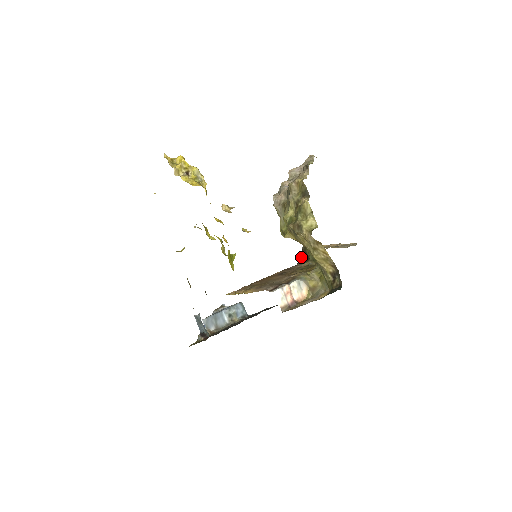
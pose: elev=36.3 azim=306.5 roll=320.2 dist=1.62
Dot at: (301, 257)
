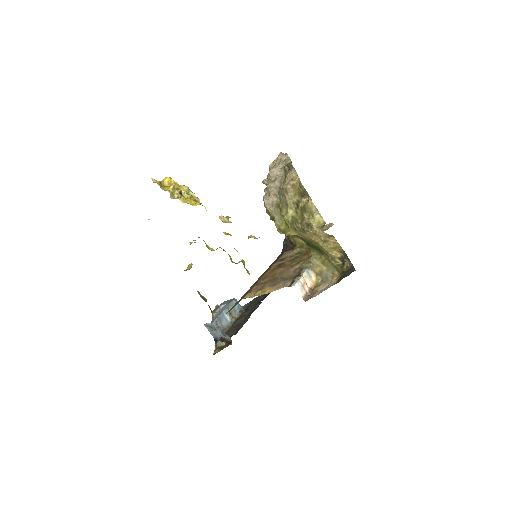
Dot at: (284, 245)
